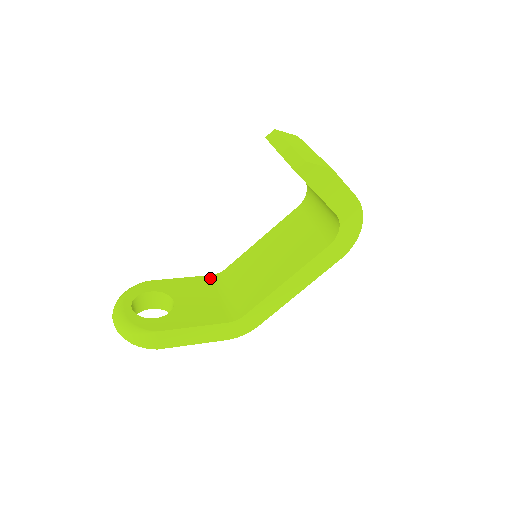
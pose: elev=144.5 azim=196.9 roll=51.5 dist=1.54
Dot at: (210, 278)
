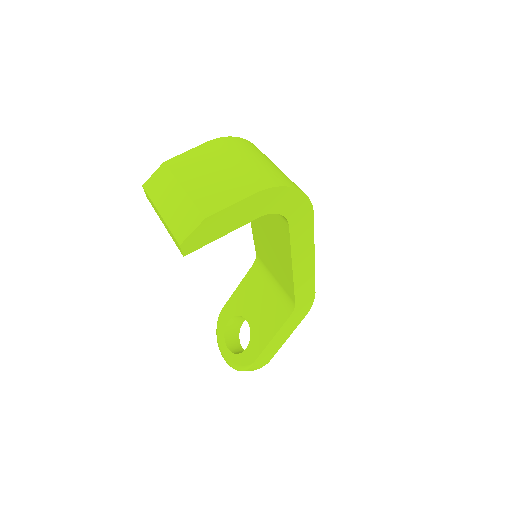
Dot at: (253, 270)
